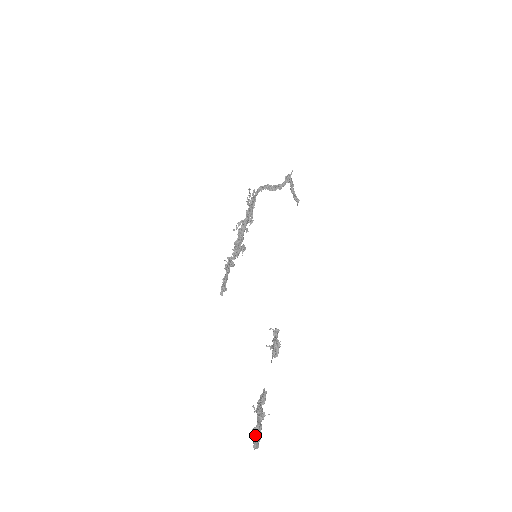
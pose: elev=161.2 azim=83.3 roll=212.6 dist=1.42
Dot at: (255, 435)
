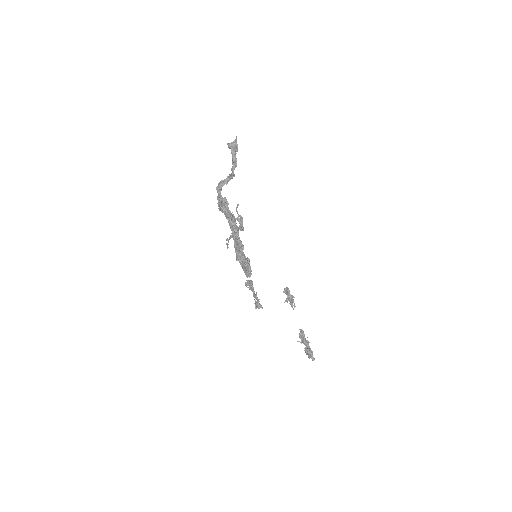
Dot at: (309, 354)
